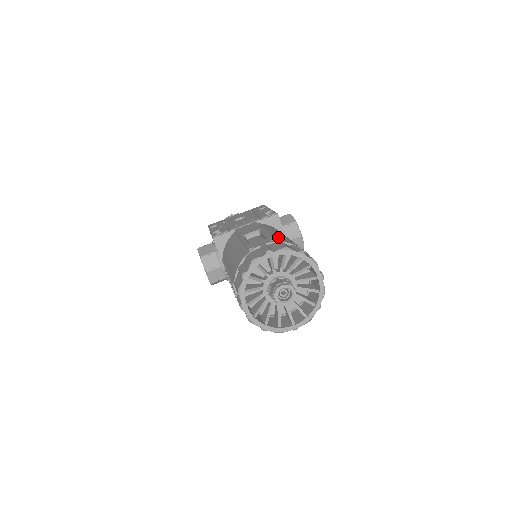
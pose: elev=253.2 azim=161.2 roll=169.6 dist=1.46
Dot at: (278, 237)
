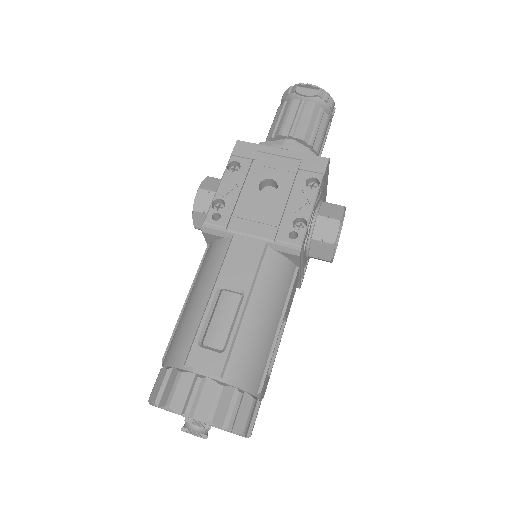
Dot at: (238, 354)
